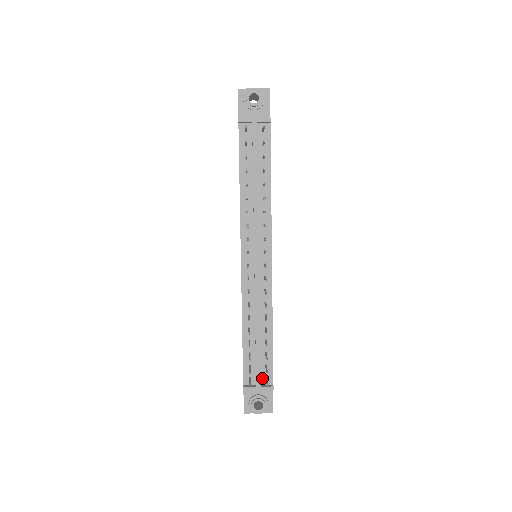
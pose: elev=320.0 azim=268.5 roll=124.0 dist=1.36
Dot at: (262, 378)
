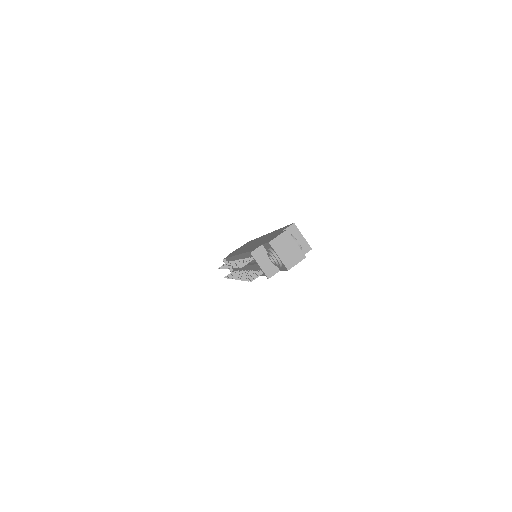
Dot at: (233, 269)
